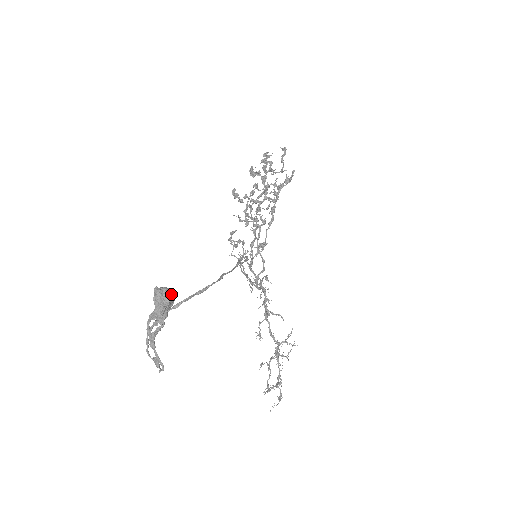
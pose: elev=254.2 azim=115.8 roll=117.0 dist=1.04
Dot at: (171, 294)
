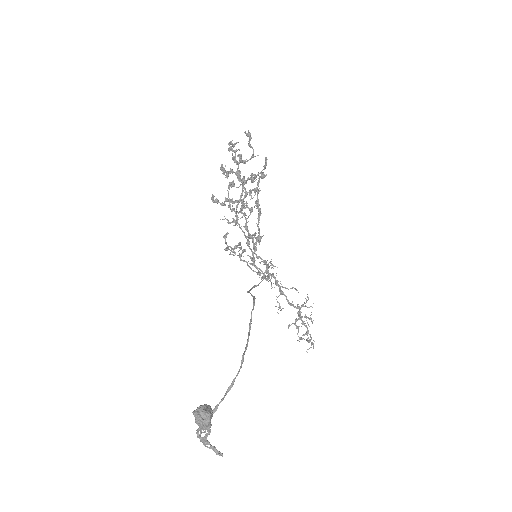
Dot at: (209, 415)
